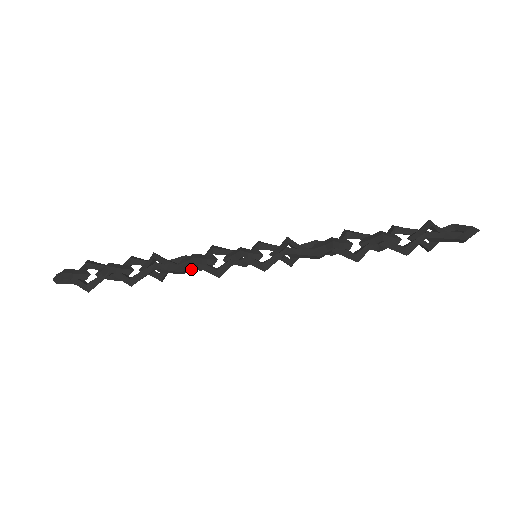
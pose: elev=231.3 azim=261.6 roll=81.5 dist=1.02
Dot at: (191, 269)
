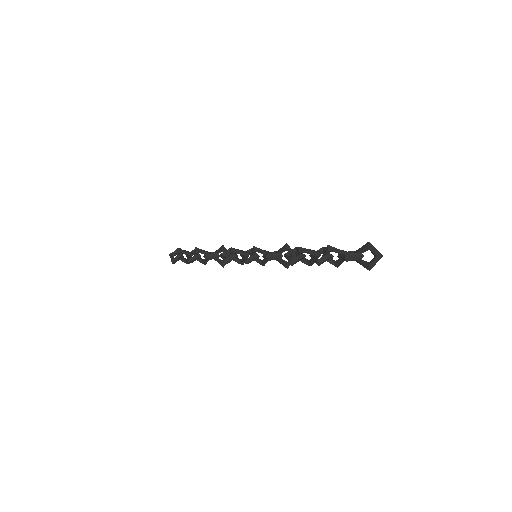
Dot at: occluded
